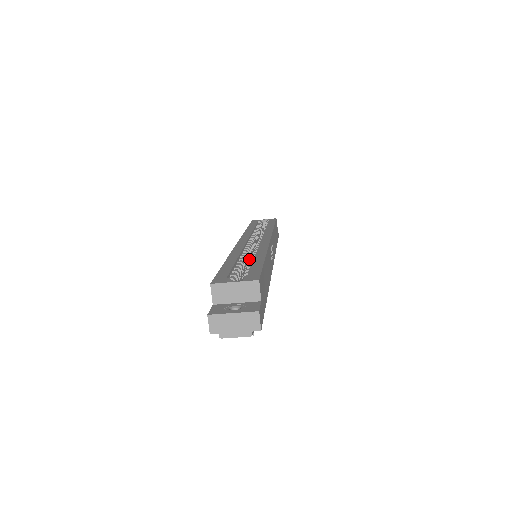
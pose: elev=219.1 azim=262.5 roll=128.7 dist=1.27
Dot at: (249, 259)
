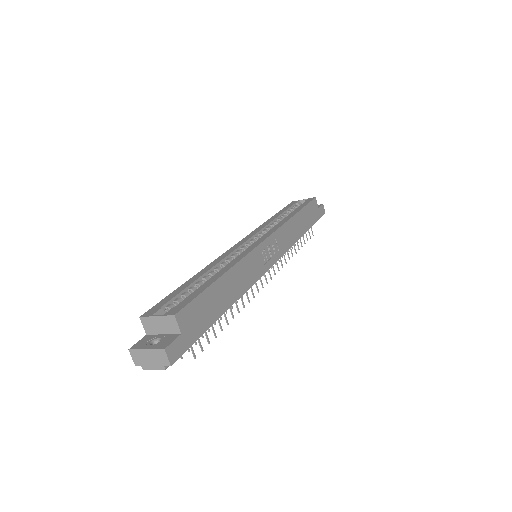
Dot at: occluded
